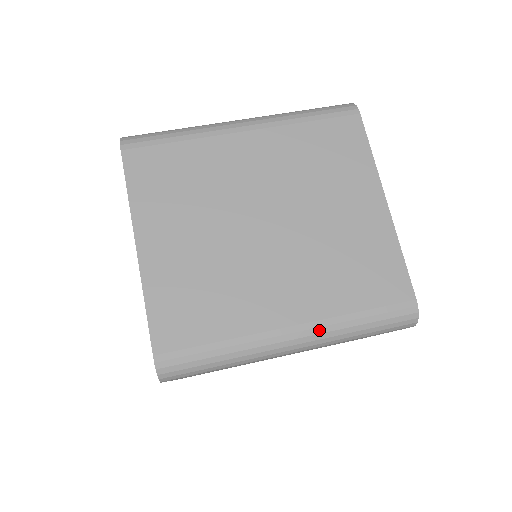
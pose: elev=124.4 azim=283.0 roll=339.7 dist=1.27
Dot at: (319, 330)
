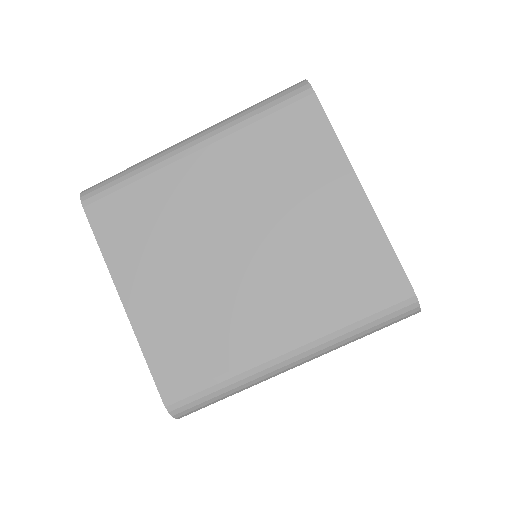
Dot at: (315, 343)
